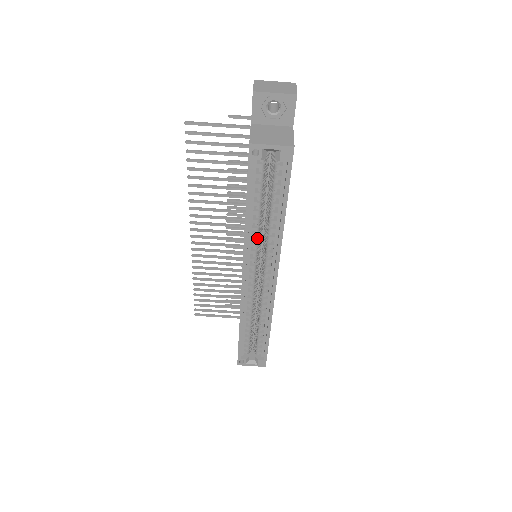
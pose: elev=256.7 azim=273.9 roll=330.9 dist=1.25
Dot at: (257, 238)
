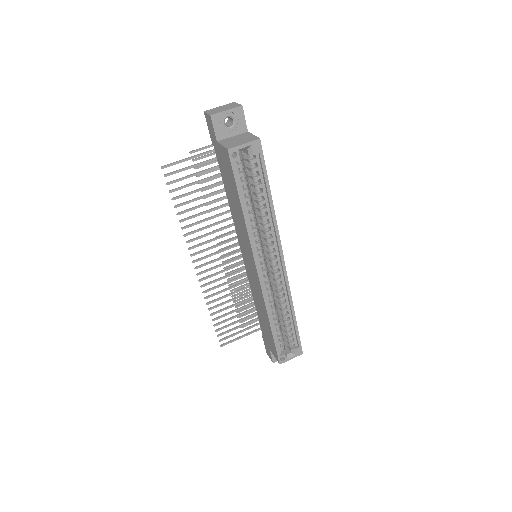
Dot at: (257, 230)
